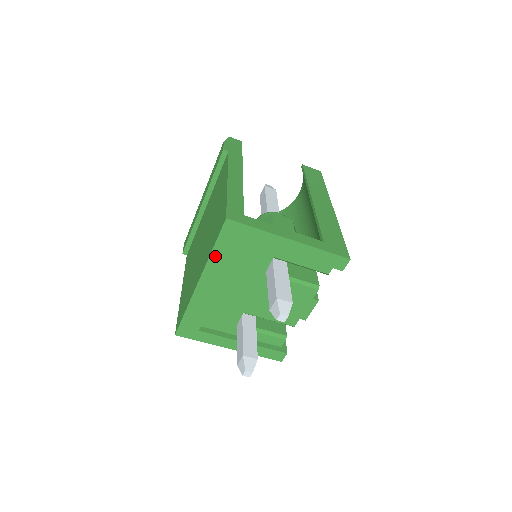
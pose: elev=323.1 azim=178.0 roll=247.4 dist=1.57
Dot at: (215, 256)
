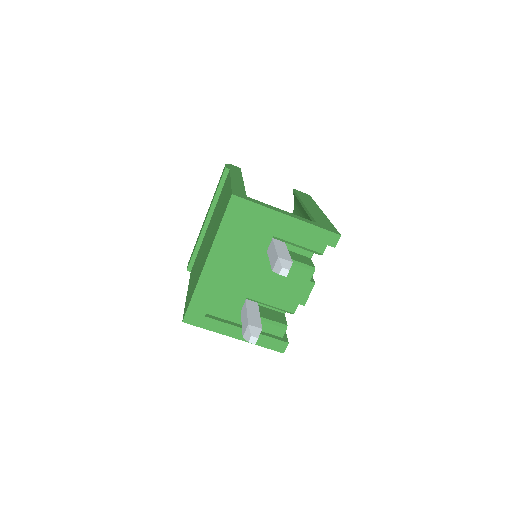
Dot at: (222, 233)
